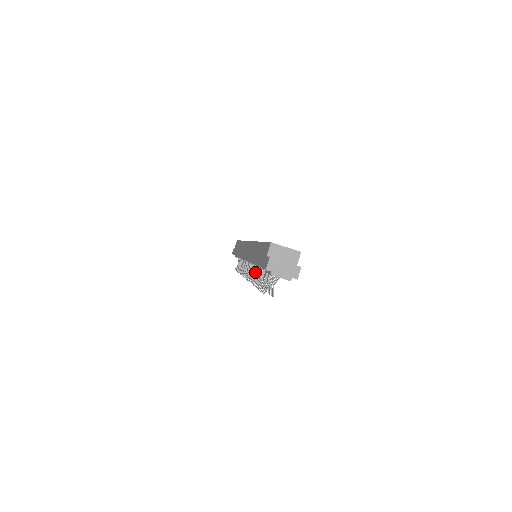
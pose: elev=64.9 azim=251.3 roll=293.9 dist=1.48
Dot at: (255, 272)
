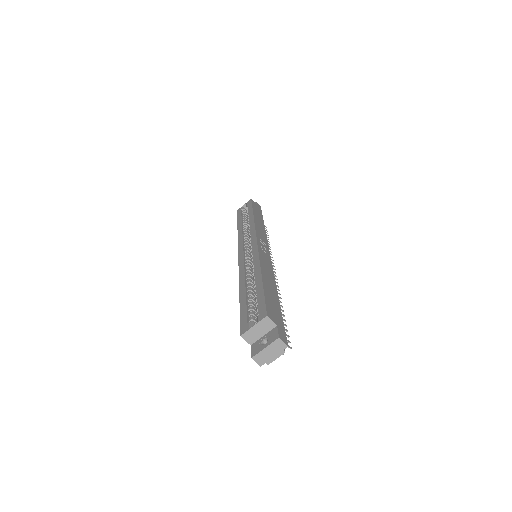
Dot at: occluded
